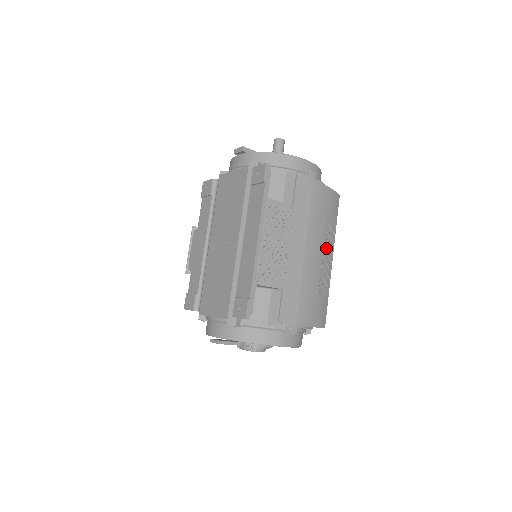
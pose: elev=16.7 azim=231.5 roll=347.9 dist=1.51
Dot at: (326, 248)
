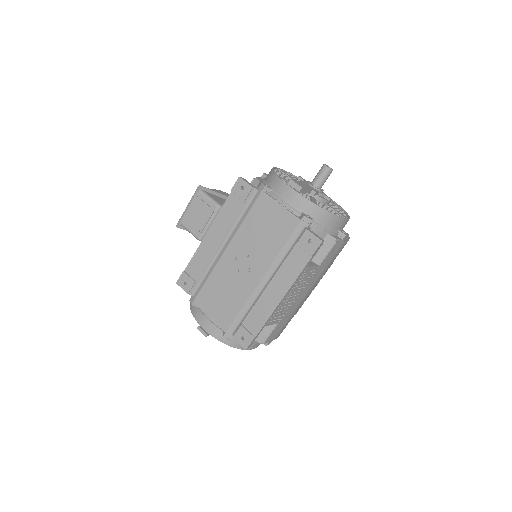
Dot at: occluded
